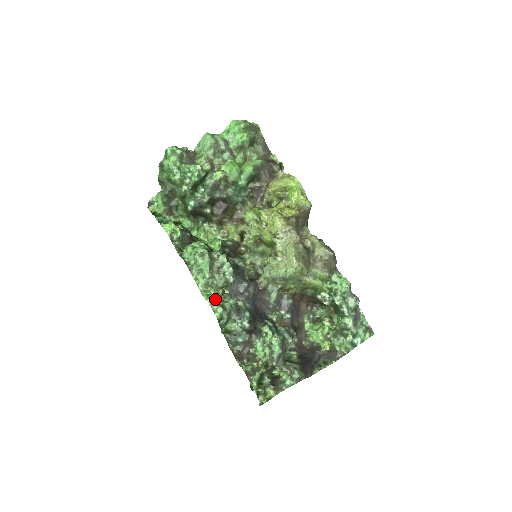
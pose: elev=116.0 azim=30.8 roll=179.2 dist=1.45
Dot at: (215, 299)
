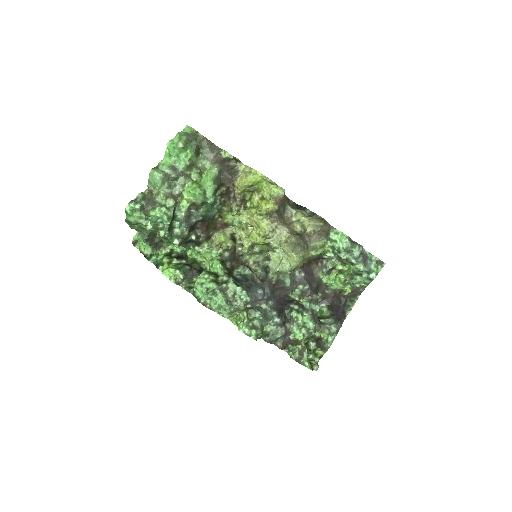
Dot at: (245, 325)
